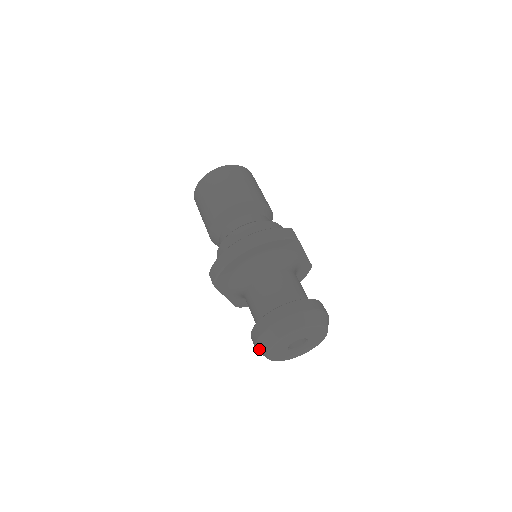
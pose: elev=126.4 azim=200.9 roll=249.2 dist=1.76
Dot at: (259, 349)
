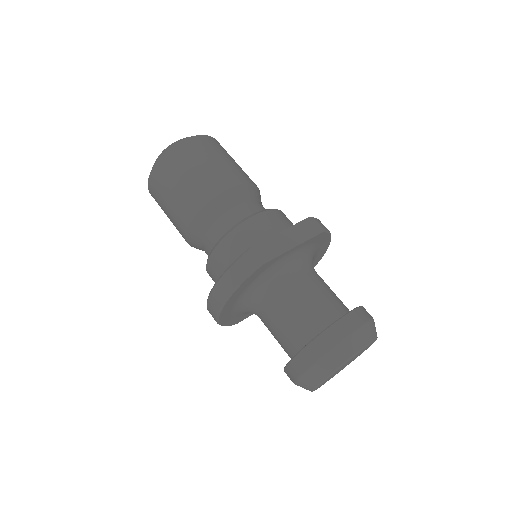
Dot at: occluded
